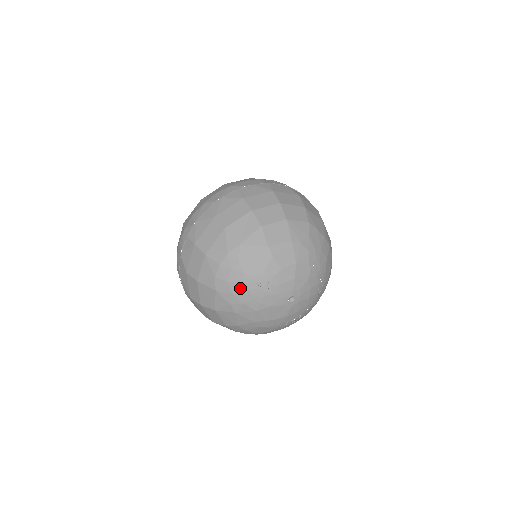
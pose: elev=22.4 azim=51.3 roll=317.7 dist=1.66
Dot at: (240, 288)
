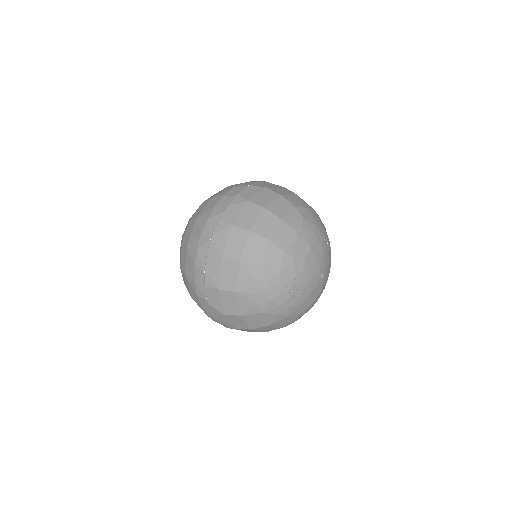
Dot at: (283, 298)
